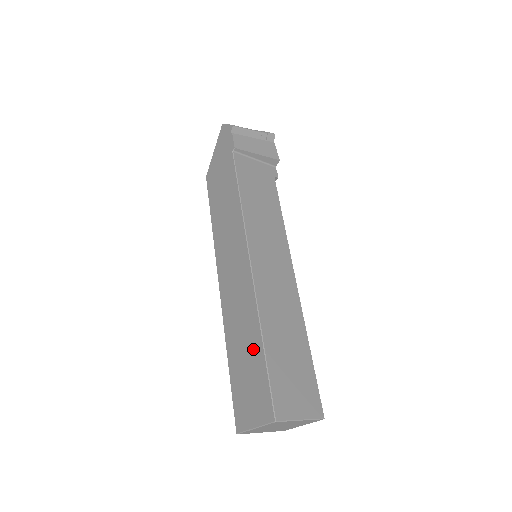
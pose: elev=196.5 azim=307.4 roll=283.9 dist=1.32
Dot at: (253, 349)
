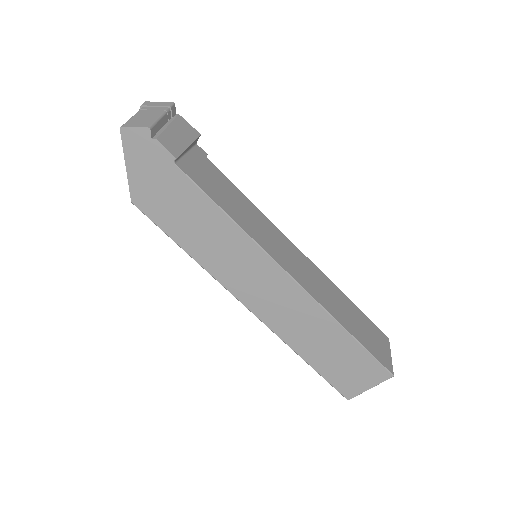
Dot at: (338, 342)
